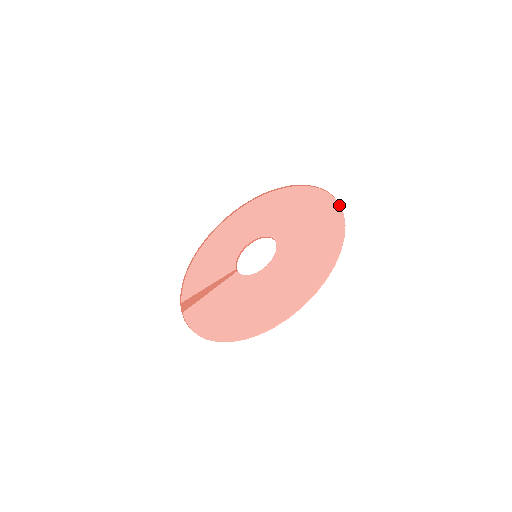
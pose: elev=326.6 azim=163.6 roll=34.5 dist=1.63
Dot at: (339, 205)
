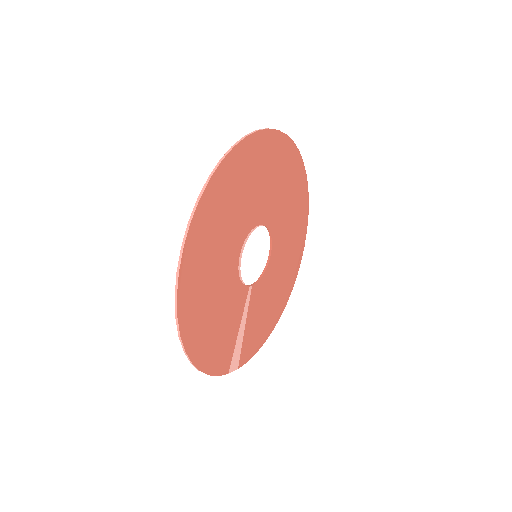
Dot at: (274, 130)
